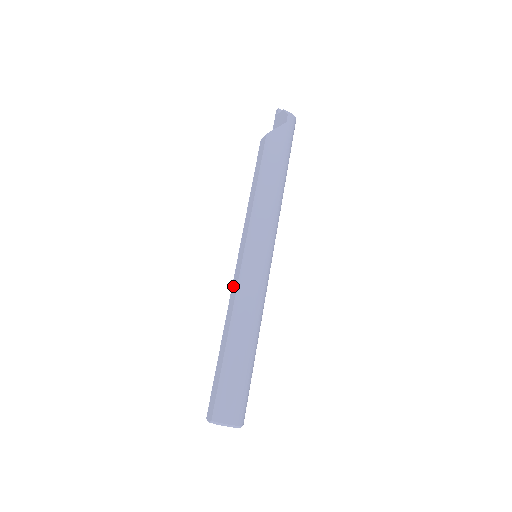
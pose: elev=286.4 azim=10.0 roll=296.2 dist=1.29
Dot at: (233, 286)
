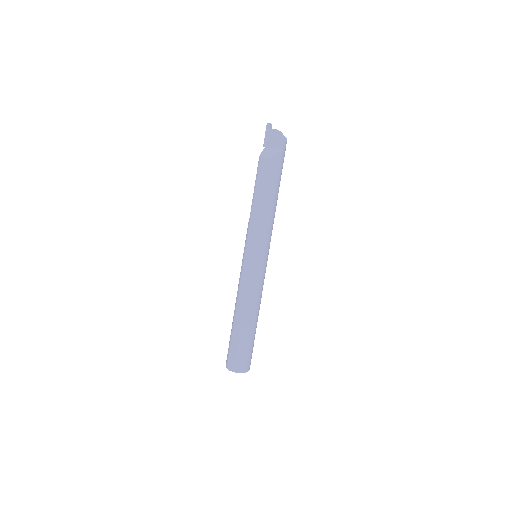
Dot at: (243, 281)
